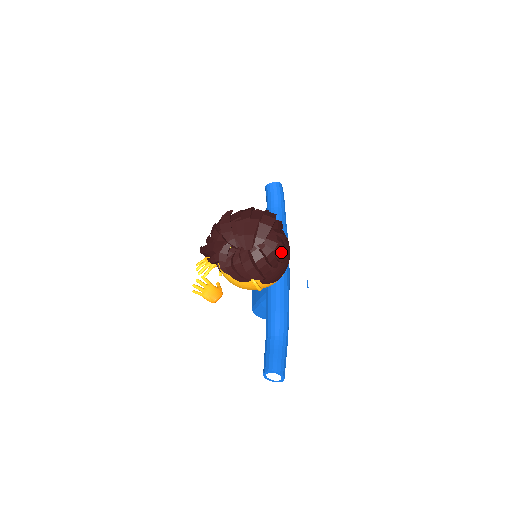
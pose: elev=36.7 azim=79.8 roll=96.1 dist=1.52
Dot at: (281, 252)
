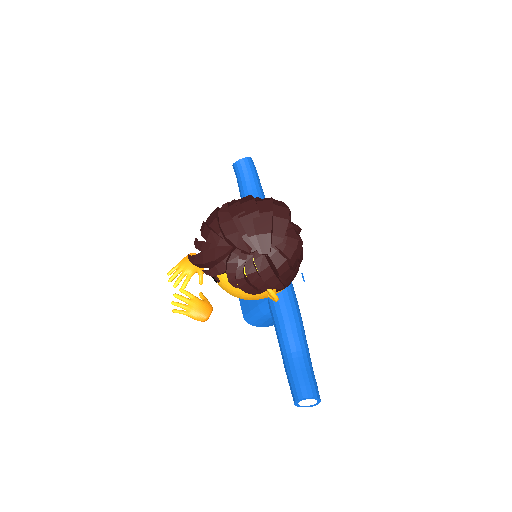
Dot at: (301, 250)
